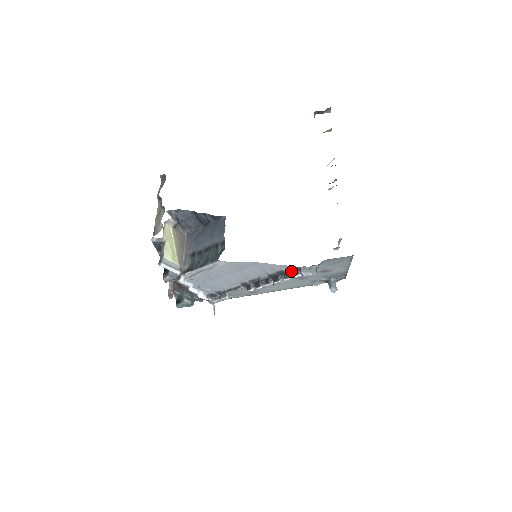
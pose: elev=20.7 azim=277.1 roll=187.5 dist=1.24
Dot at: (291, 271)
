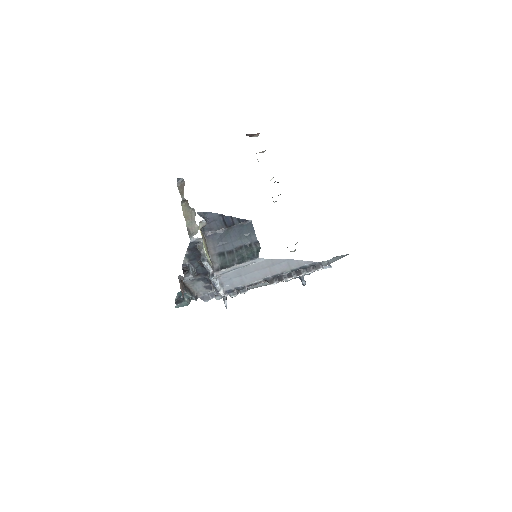
Dot at: (312, 266)
